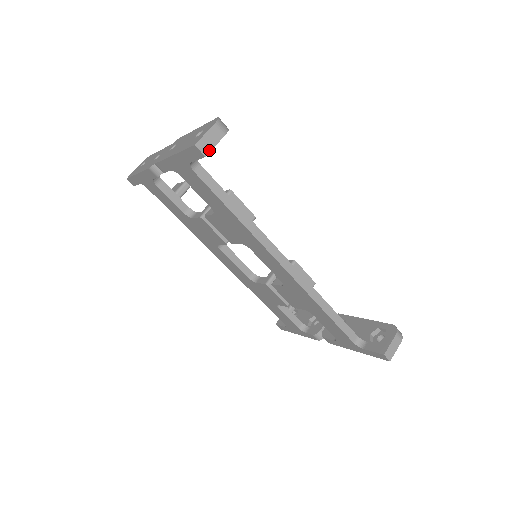
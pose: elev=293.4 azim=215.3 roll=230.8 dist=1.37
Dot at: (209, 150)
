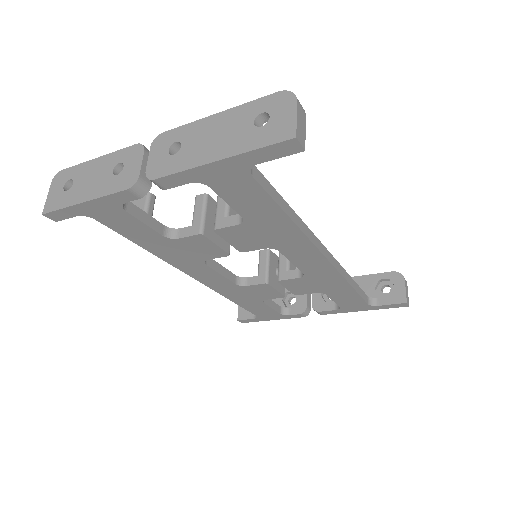
Dot at: (304, 140)
